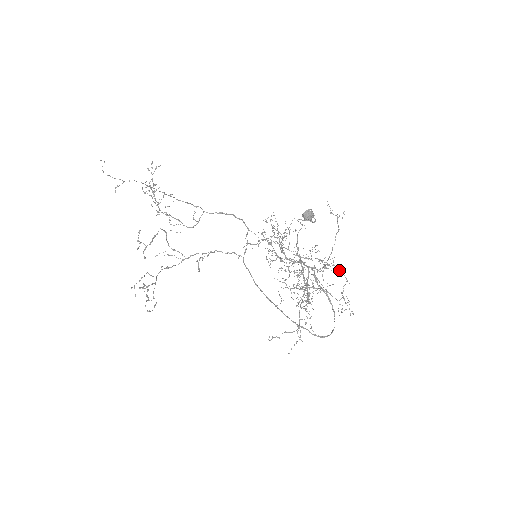
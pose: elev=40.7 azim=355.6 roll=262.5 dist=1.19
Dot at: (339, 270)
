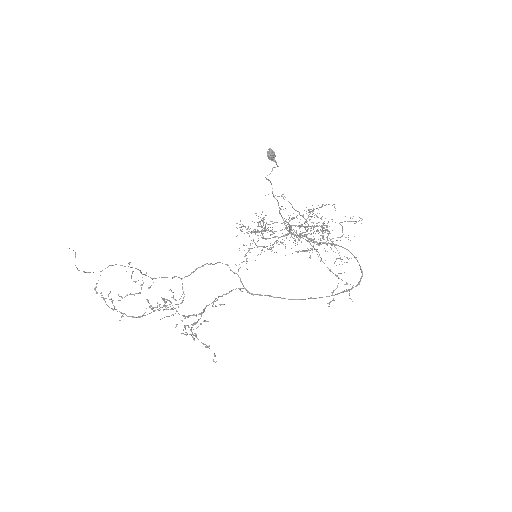
Dot at: (322, 206)
